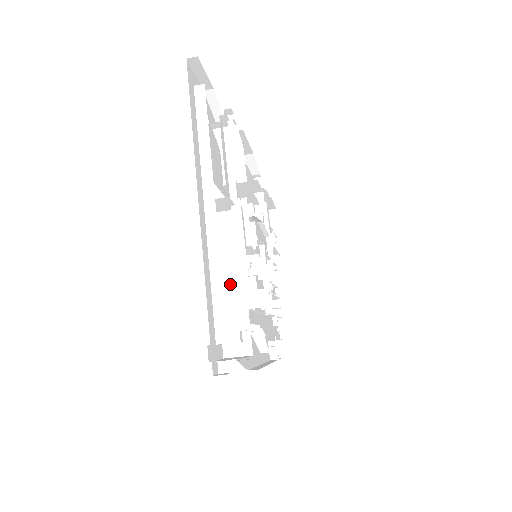
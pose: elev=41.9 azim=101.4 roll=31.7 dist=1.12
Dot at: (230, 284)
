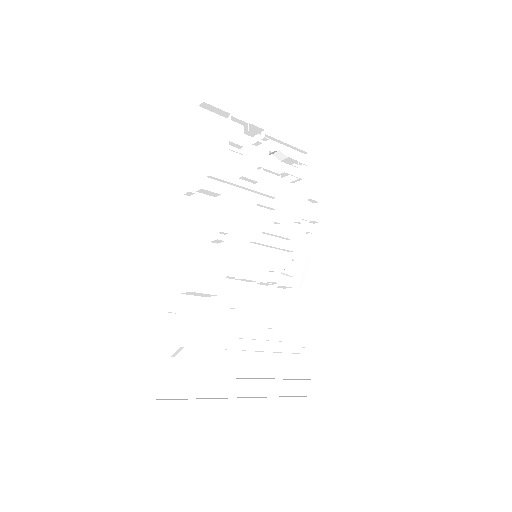
Dot at: occluded
